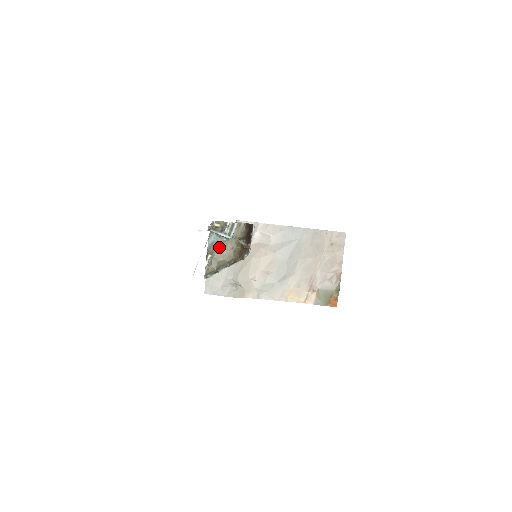
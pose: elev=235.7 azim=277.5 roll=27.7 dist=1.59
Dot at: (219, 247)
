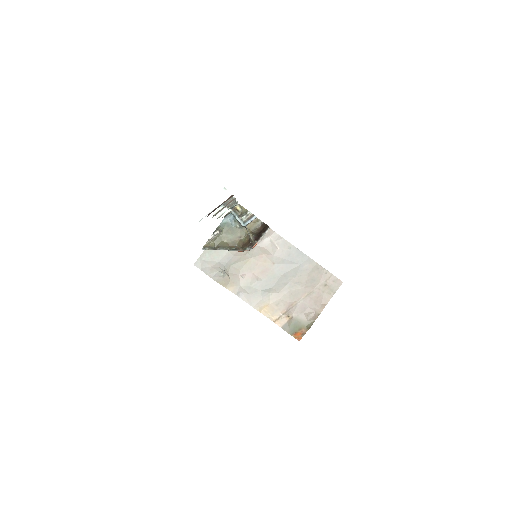
Dot at: (230, 230)
